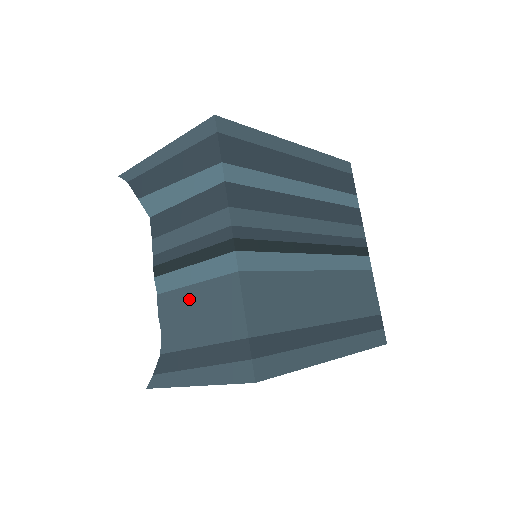
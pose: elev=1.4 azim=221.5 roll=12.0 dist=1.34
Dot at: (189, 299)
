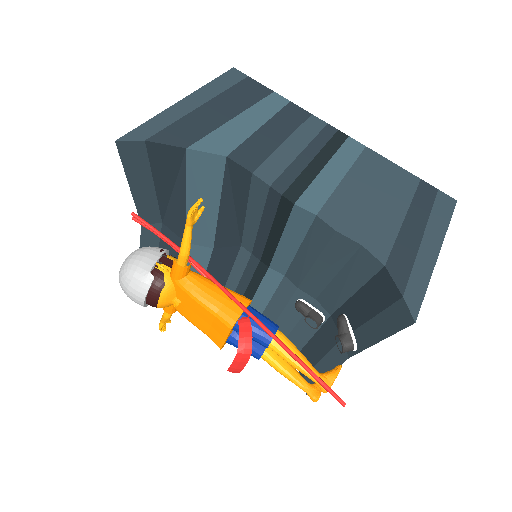
Dot at: (353, 191)
